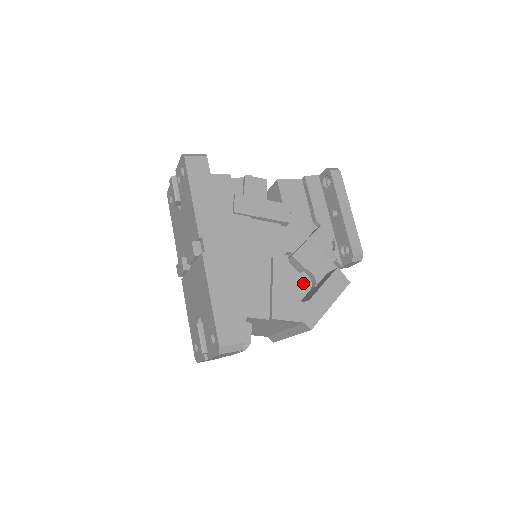
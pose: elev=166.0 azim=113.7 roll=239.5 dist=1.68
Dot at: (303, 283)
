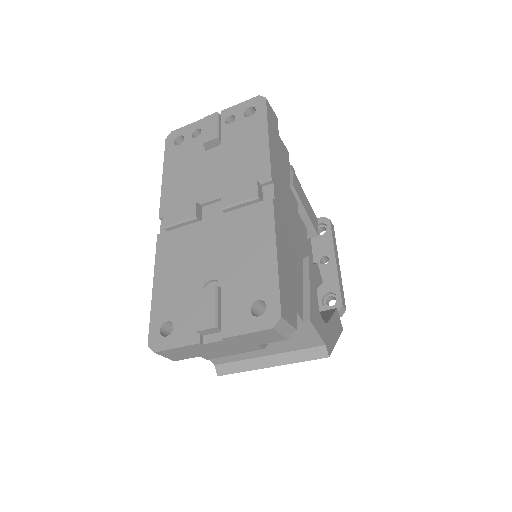
Dot at: occluded
